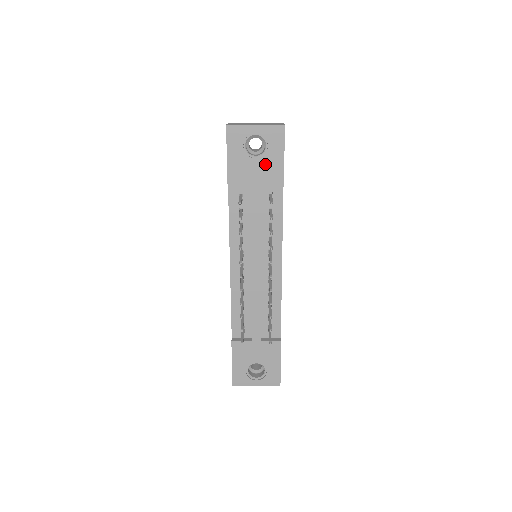
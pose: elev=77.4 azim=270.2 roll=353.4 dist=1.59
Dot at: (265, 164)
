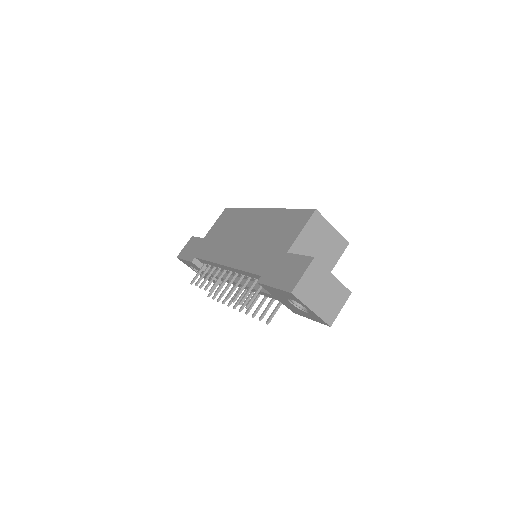
Dot at: (295, 308)
